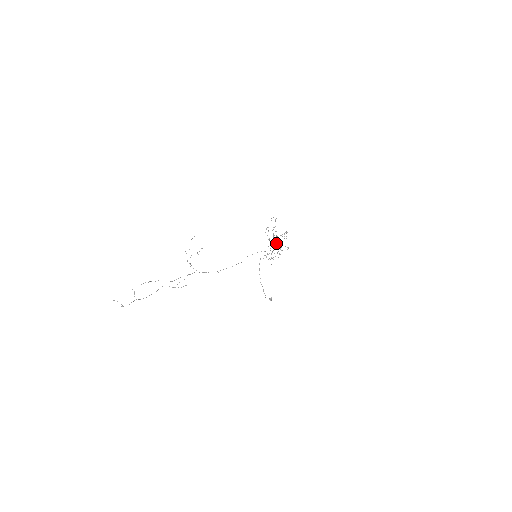
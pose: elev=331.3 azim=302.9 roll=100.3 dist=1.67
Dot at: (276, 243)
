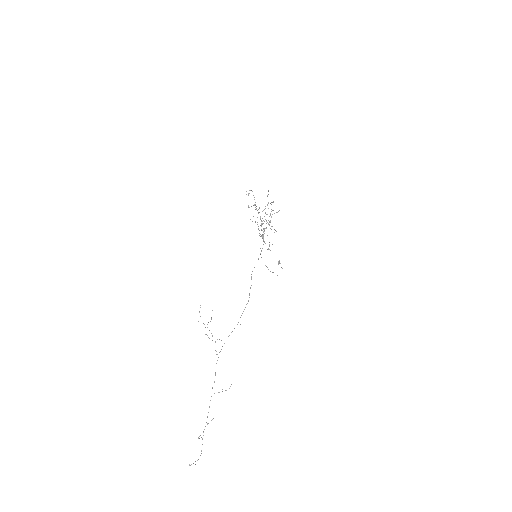
Dot at: occluded
